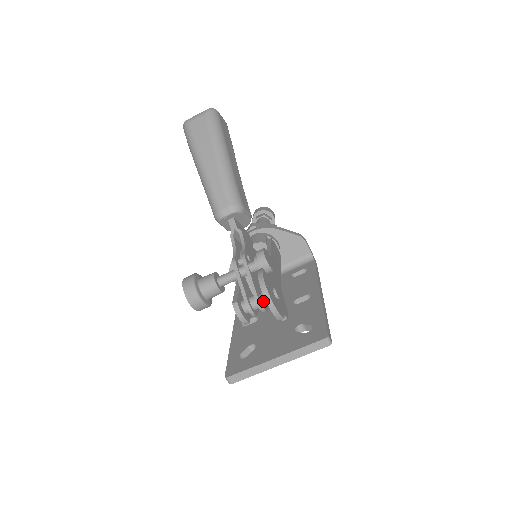
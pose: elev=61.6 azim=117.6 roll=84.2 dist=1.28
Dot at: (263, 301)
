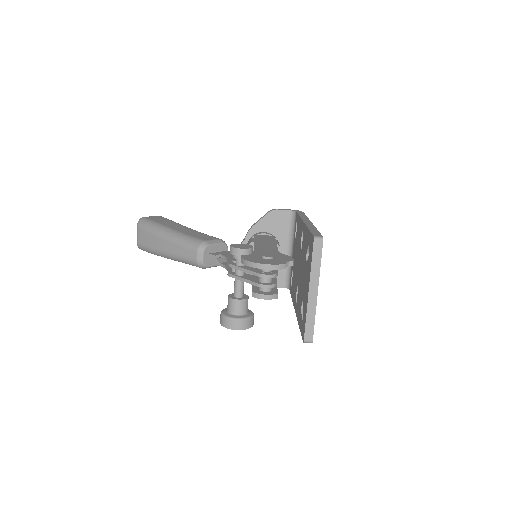
Dot at: (267, 272)
